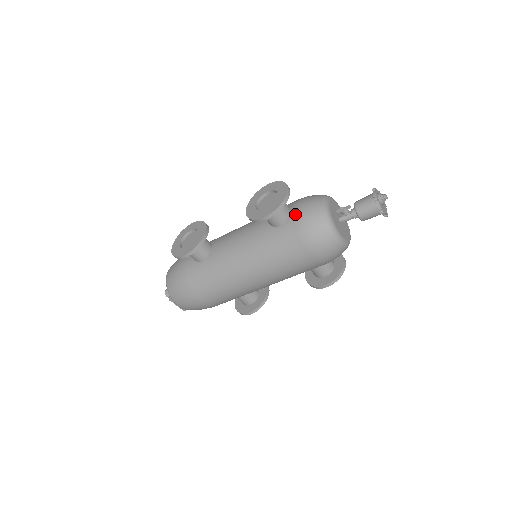
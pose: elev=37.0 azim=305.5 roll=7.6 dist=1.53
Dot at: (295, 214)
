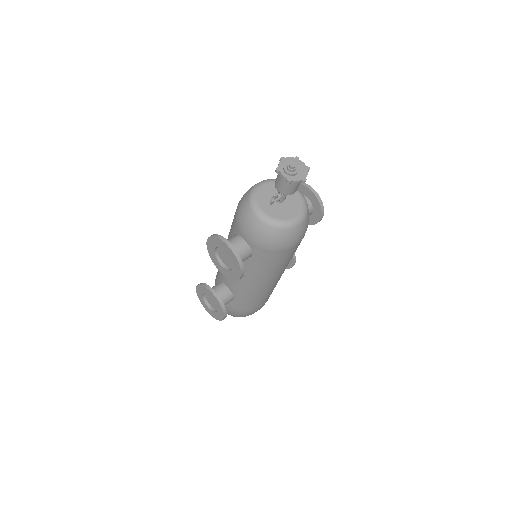
Dot at: (251, 242)
